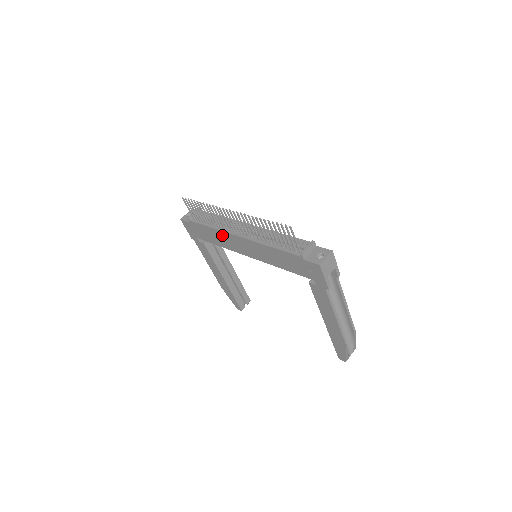
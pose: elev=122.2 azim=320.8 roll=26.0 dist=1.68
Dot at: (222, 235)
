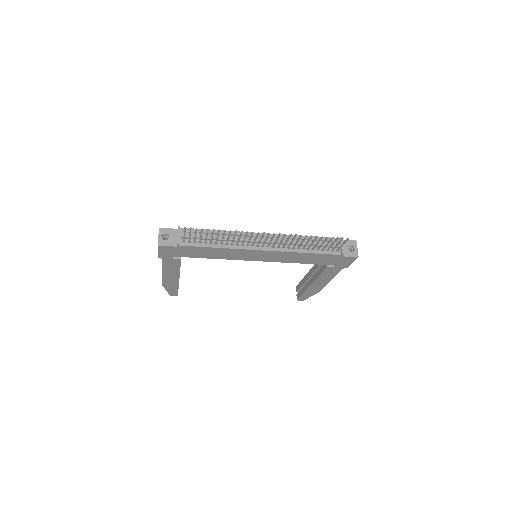
Dot at: (233, 251)
